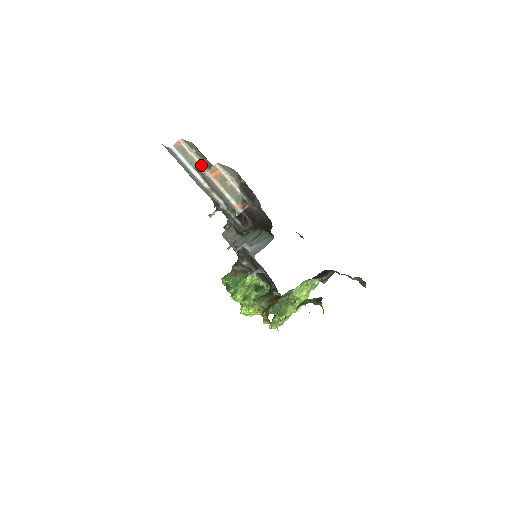
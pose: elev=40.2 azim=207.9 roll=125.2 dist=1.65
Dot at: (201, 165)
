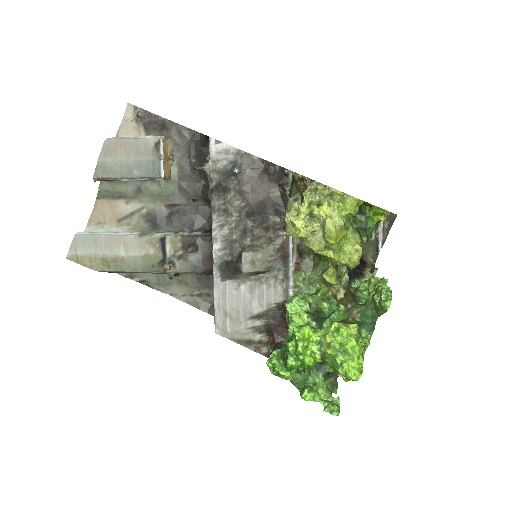
Dot at: occluded
